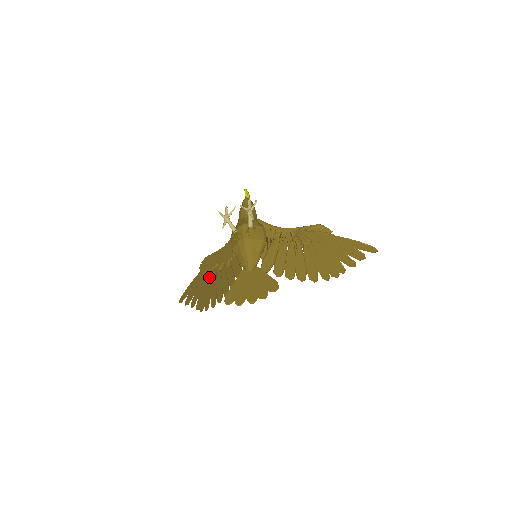
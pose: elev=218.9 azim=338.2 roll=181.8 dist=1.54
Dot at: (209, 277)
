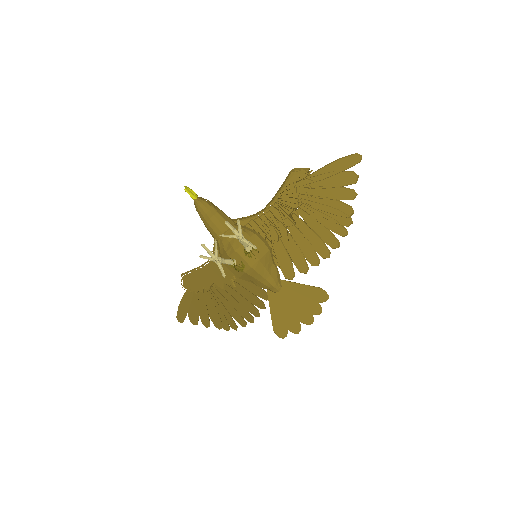
Dot at: (210, 297)
